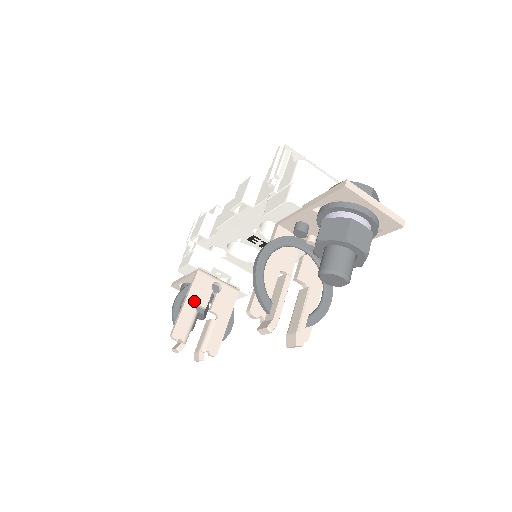
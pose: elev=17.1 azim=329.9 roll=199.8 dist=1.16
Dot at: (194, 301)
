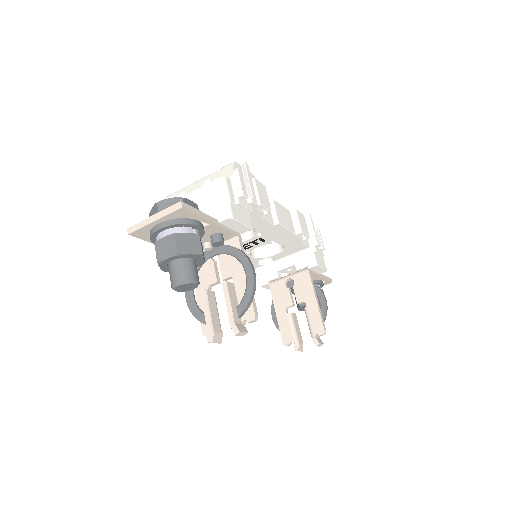
Dot at: (281, 308)
